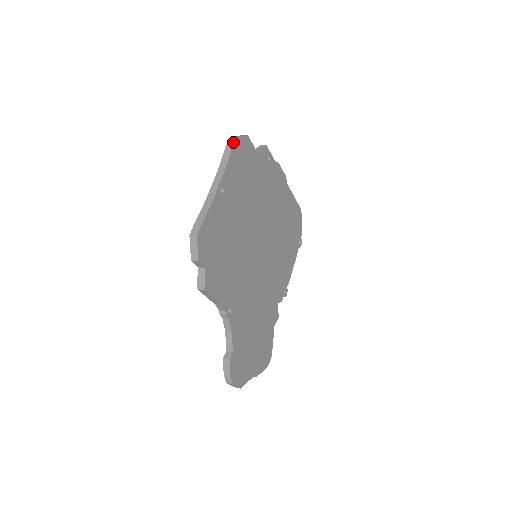
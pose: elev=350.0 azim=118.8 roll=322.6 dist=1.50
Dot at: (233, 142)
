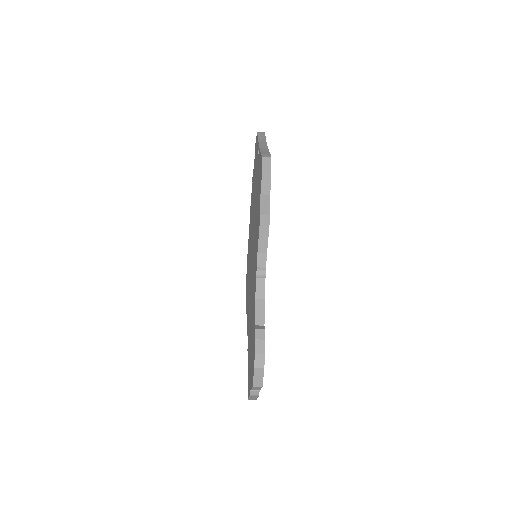
Dot at: (264, 133)
